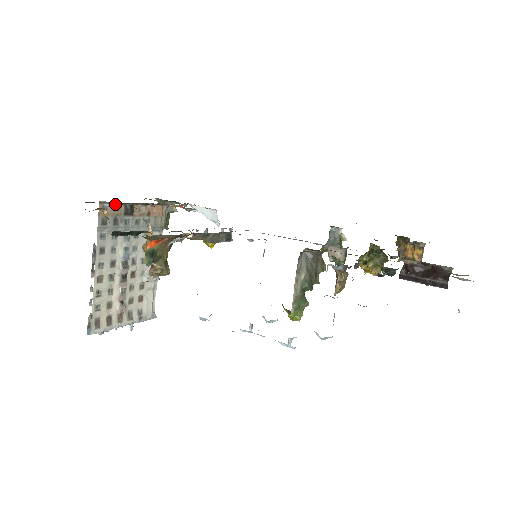
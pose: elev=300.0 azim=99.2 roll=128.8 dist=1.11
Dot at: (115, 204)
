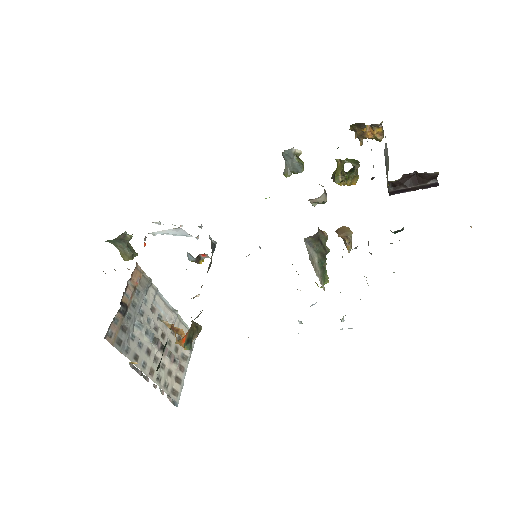
Dot at: (112, 321)
